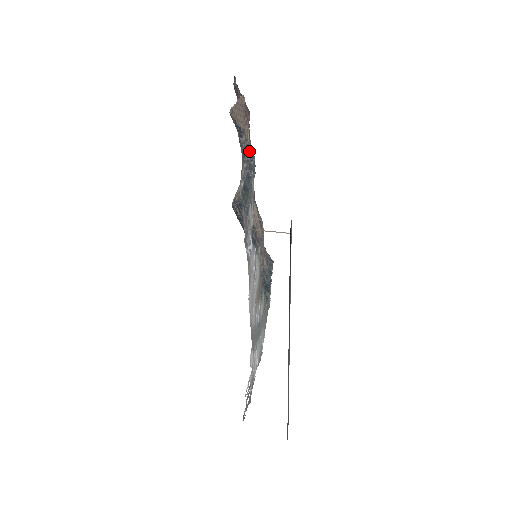
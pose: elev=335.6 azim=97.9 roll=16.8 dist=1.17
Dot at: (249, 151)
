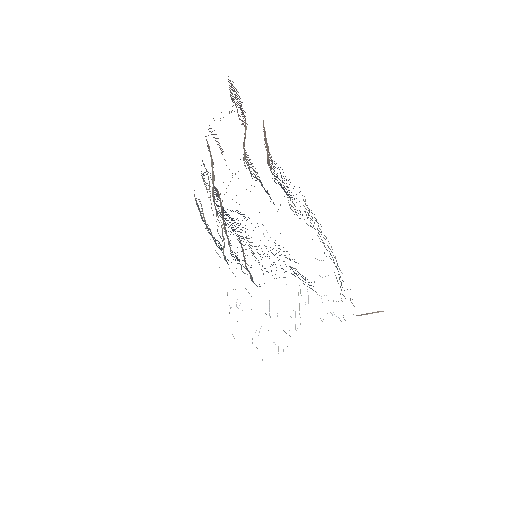
Dot at: (294, 199)
